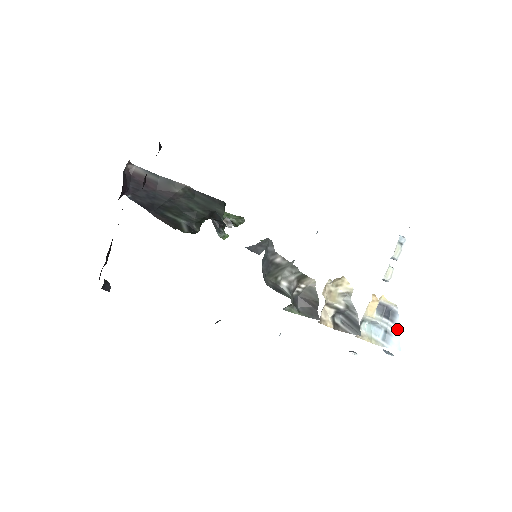
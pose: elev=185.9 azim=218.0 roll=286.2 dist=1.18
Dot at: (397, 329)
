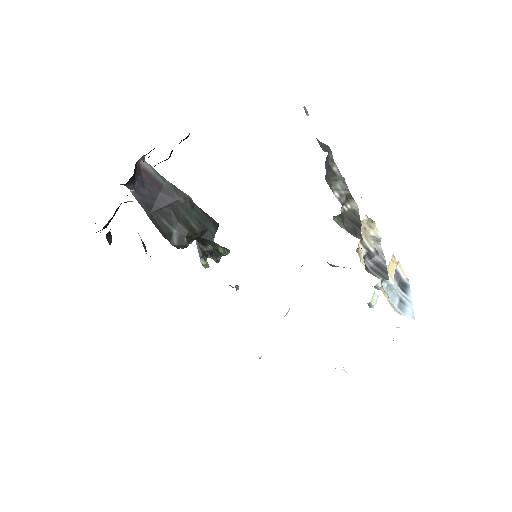
Dot at: (410, 300)
